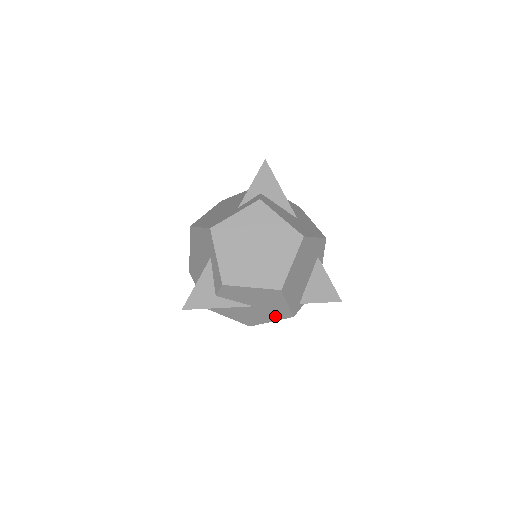
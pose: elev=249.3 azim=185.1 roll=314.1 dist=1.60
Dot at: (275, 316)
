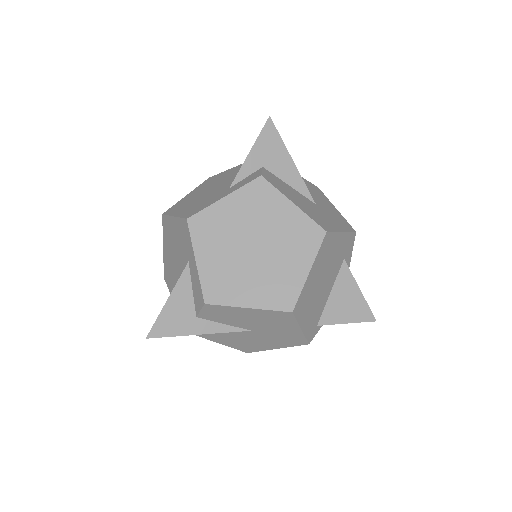
Dot at: (282, 342)
